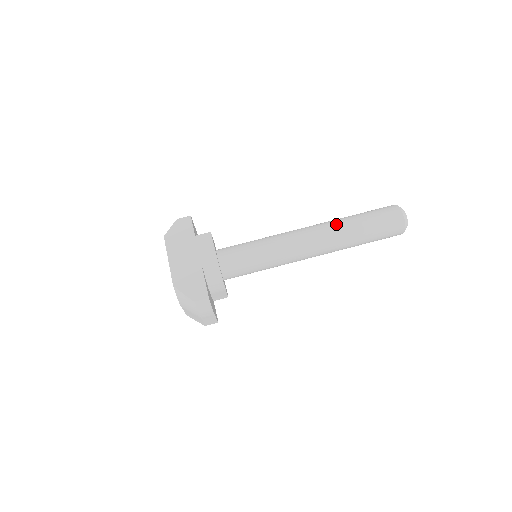
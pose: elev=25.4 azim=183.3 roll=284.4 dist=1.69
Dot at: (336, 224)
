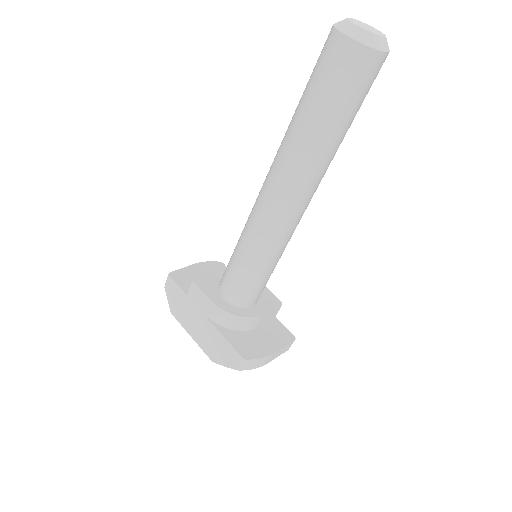
Dot at: (284, 150)
